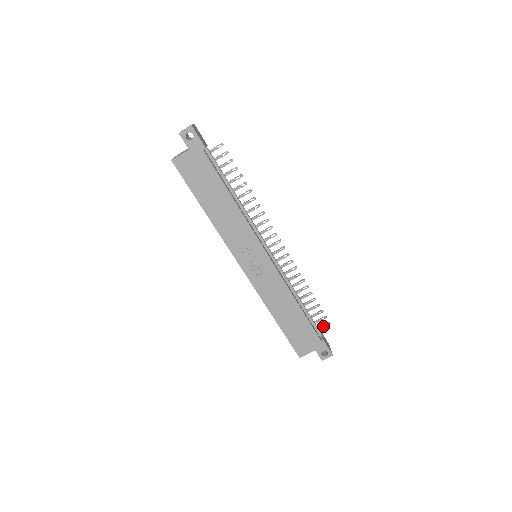
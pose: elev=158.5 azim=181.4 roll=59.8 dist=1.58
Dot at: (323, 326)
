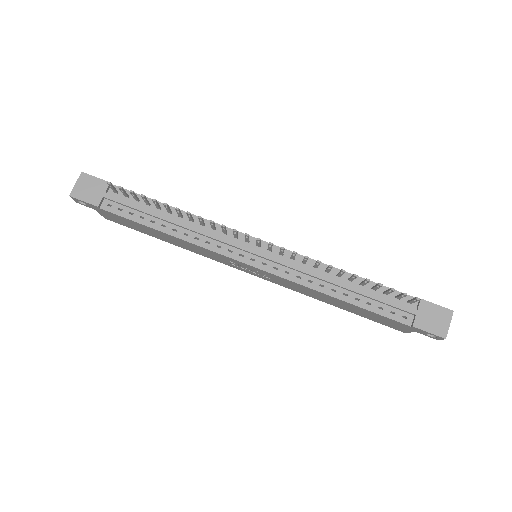
Dot at: (413, 301)
